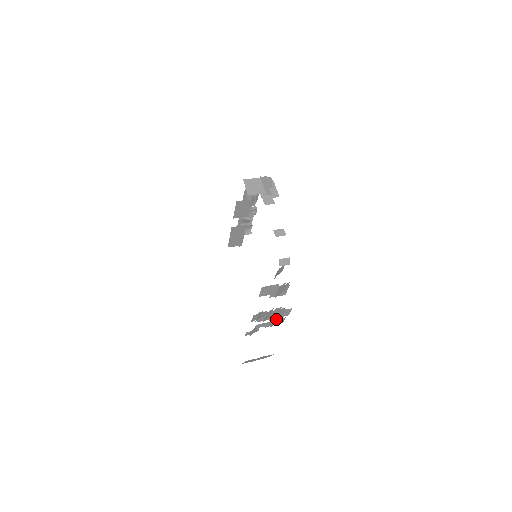
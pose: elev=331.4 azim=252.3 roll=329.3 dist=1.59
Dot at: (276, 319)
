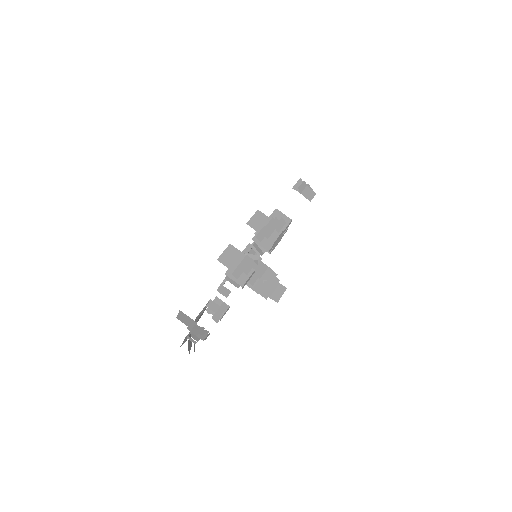
Dot at: occluded
